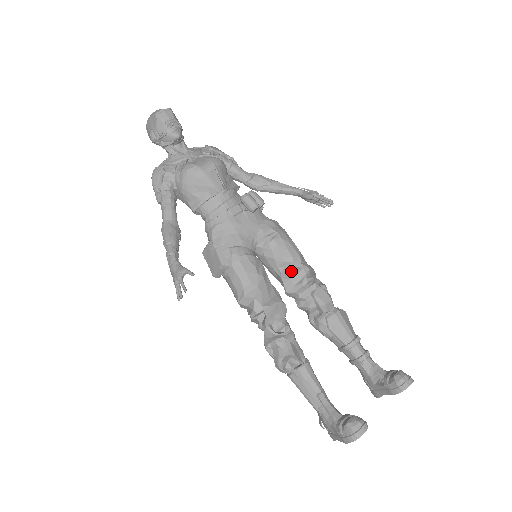
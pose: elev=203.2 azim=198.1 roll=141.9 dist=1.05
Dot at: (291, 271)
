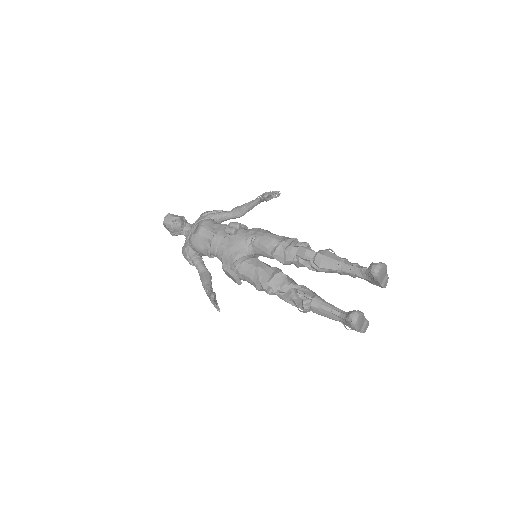
Dot at: (274, 251)
